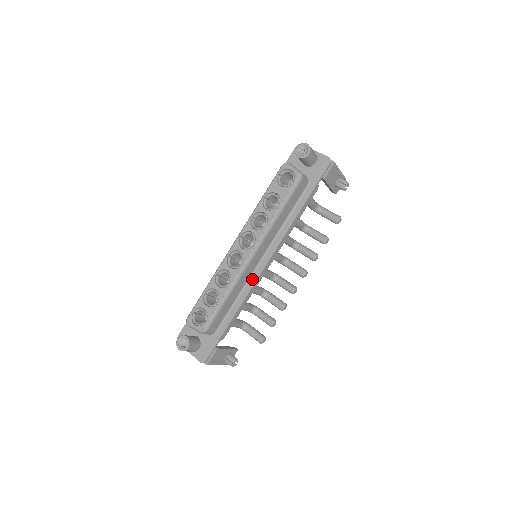
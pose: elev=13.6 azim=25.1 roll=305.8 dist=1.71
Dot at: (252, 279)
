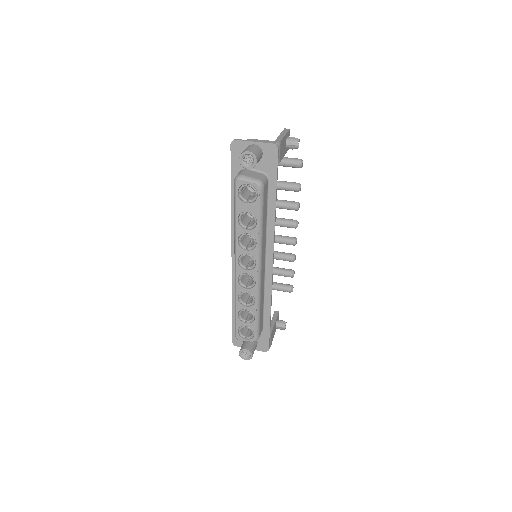
Dot at: (267, 280)
